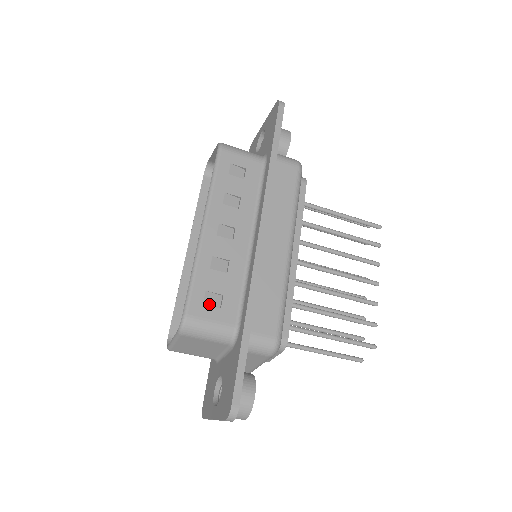
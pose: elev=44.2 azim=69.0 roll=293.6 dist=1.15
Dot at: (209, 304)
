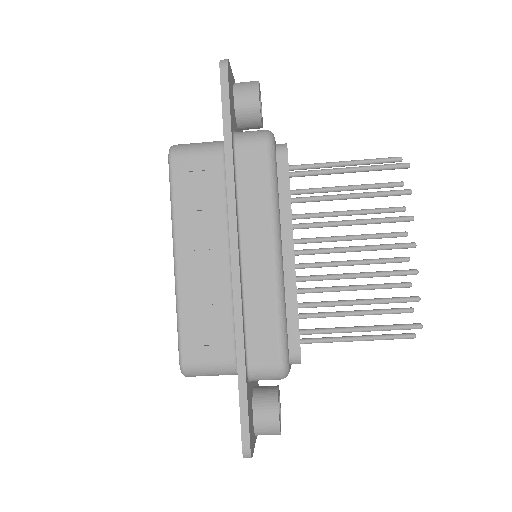
Dot at: (202, 343)
